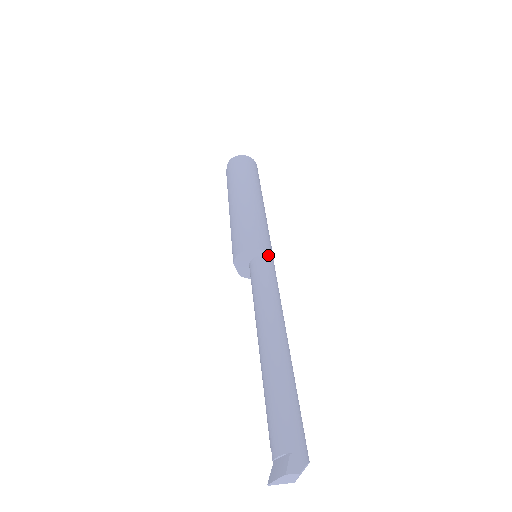
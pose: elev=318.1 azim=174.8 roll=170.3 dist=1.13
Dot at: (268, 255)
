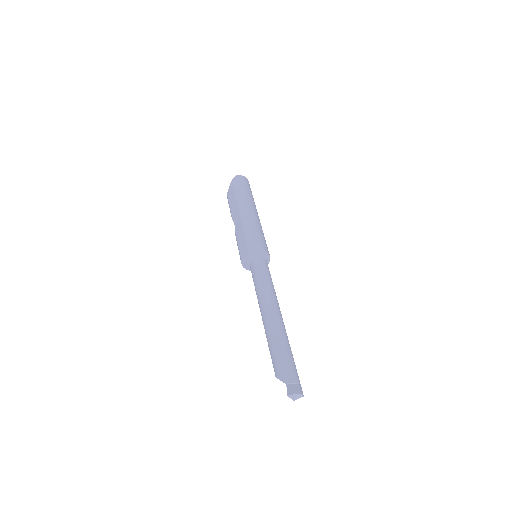
Dot at: (268, 261)
